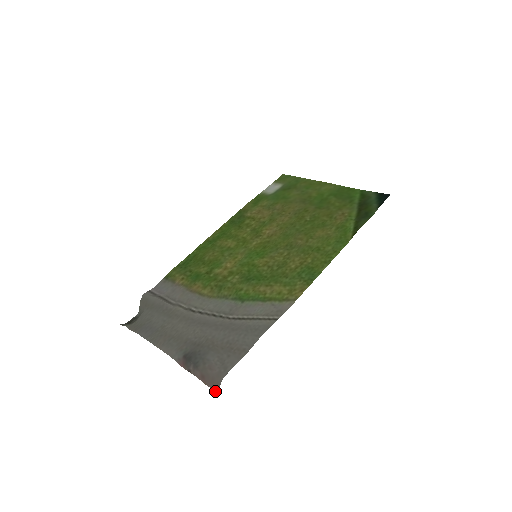
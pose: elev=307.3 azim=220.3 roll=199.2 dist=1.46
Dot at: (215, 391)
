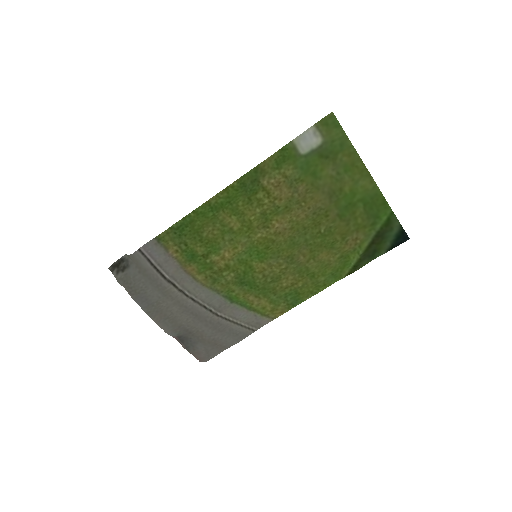
Dot at: occluded
